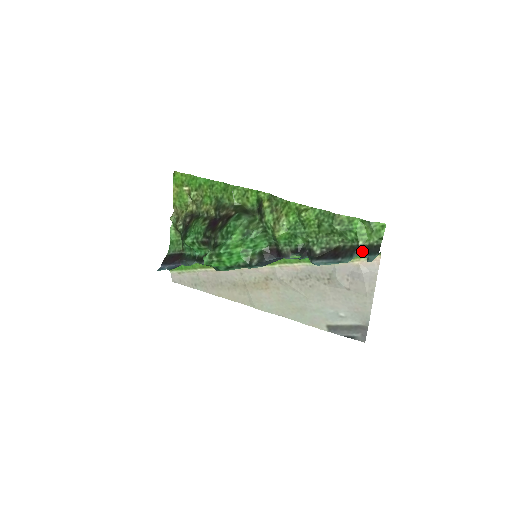
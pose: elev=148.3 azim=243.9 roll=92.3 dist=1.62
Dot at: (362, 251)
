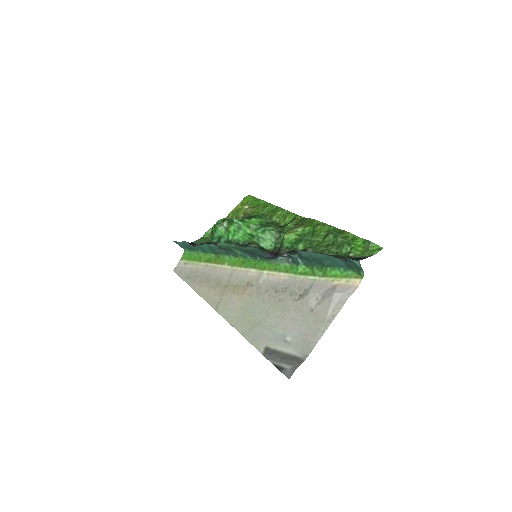
Dot at: occluded
